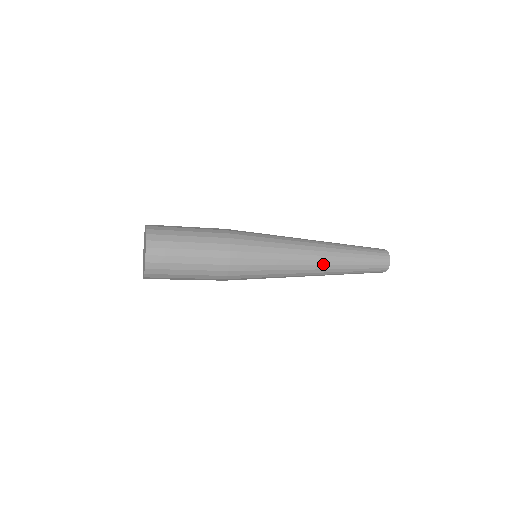
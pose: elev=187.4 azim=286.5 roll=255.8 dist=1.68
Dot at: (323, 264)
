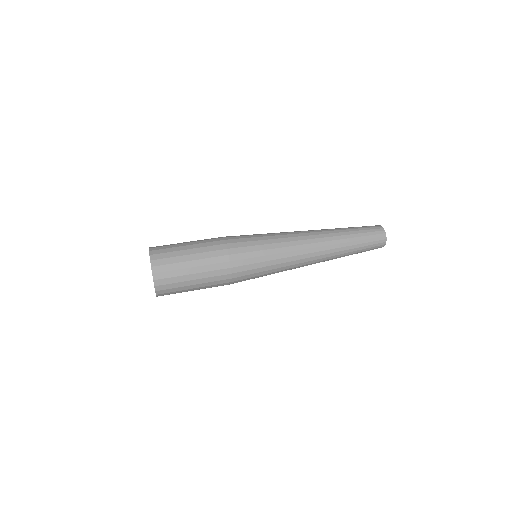
Dot at: (318, 262)
